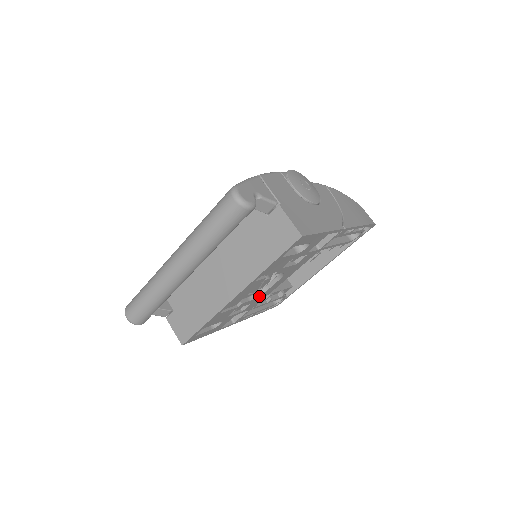
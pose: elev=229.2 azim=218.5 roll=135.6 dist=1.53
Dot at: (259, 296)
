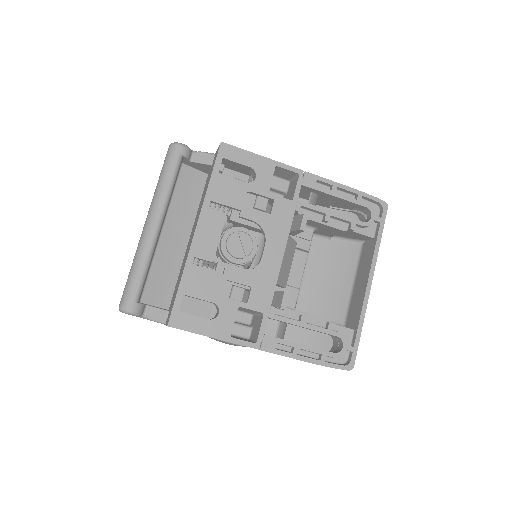
Dot at: (255, 273)
